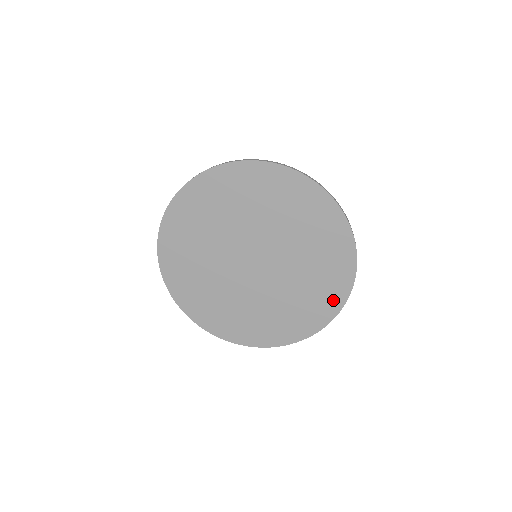
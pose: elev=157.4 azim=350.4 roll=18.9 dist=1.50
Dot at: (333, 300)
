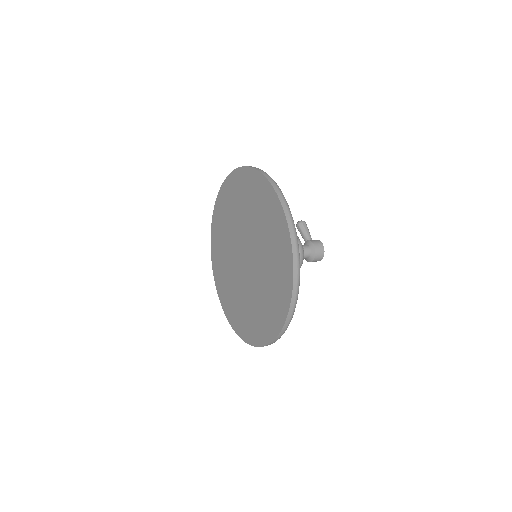
Dot at: (286, 271)
